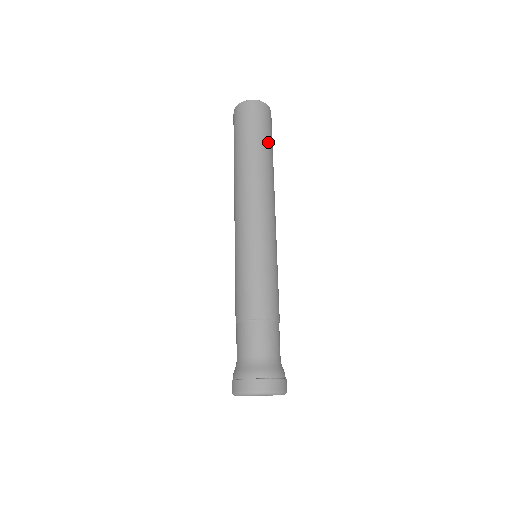
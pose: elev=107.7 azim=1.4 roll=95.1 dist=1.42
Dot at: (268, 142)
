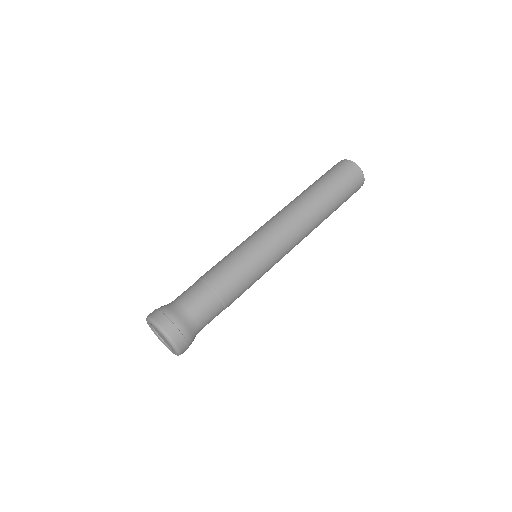
Dot at: (339, 206)
